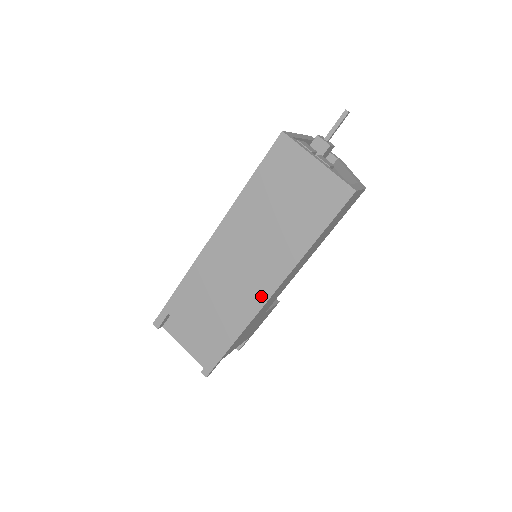
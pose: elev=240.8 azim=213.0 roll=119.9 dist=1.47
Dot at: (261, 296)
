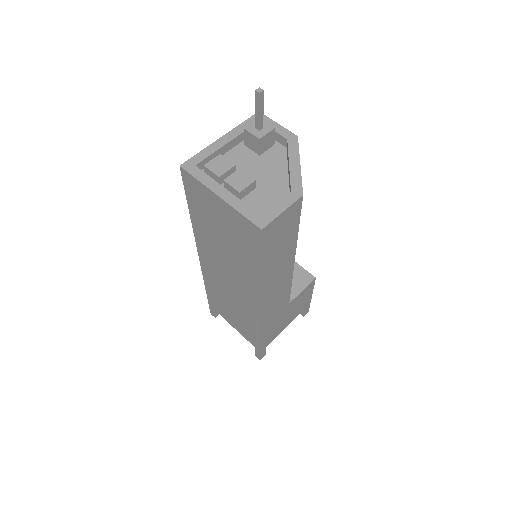
Dot at: (254, 311)
